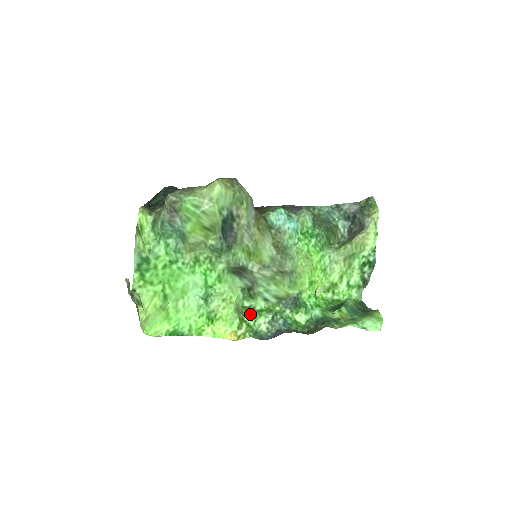
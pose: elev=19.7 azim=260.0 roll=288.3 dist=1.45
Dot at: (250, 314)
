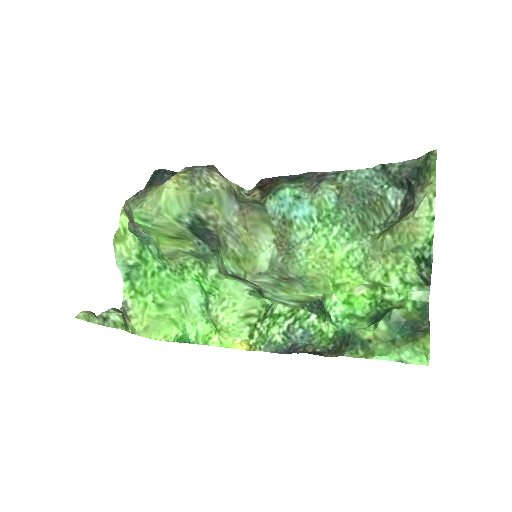
Dot at: (264, 320)
